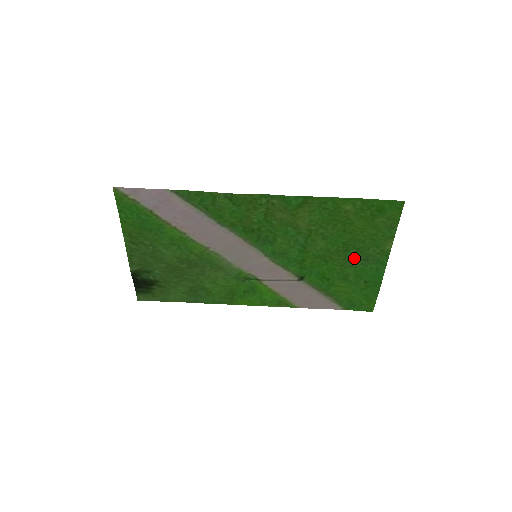
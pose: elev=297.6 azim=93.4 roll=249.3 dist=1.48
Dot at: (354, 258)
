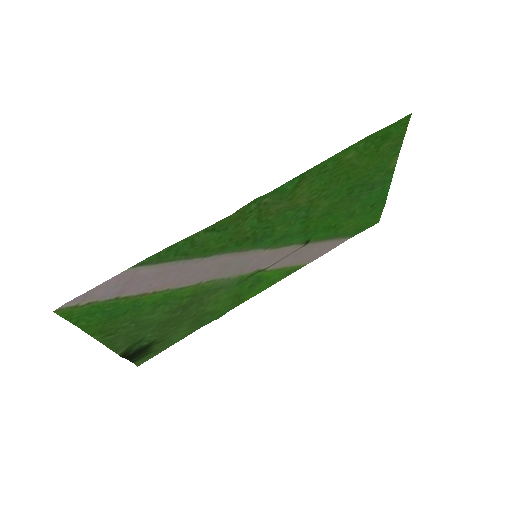
Dot at: (359, 194)
